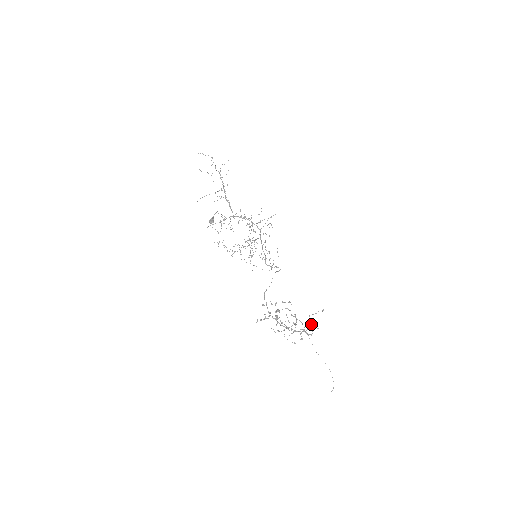
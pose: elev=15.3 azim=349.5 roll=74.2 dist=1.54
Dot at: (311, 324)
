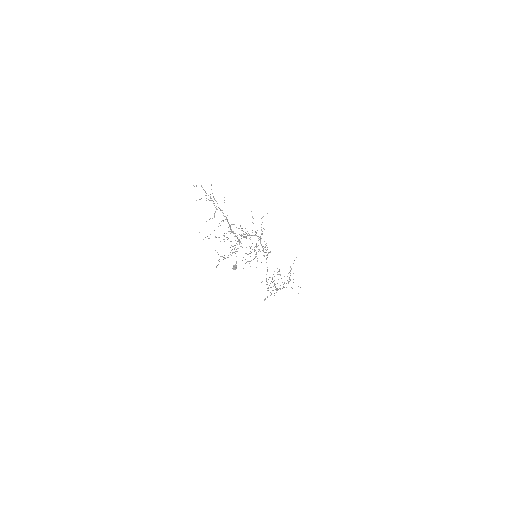
Dot at: occluded
